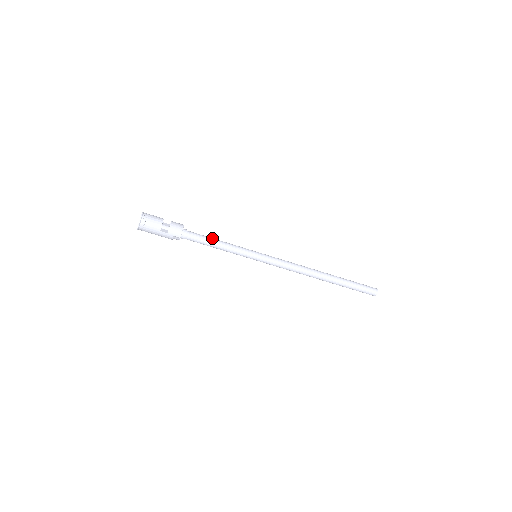
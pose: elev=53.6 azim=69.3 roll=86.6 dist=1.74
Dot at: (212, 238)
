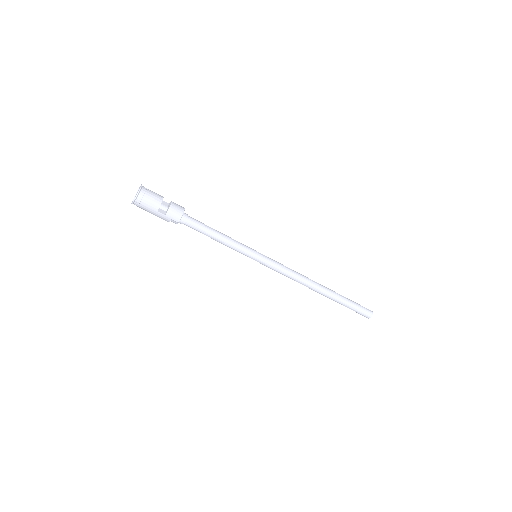
Dot at: occluded
